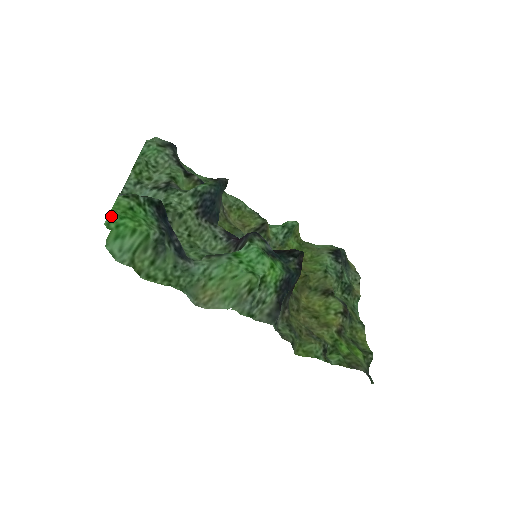
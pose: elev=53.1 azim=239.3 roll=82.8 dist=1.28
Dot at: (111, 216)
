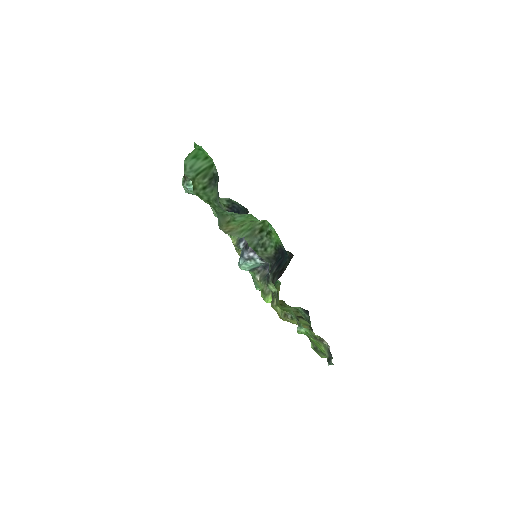
Dot at: (198, 145)
